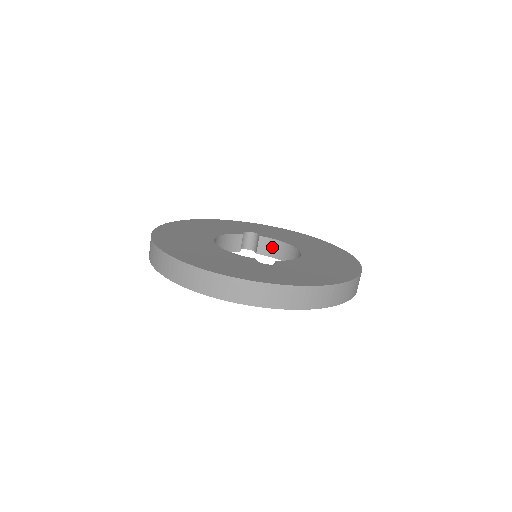
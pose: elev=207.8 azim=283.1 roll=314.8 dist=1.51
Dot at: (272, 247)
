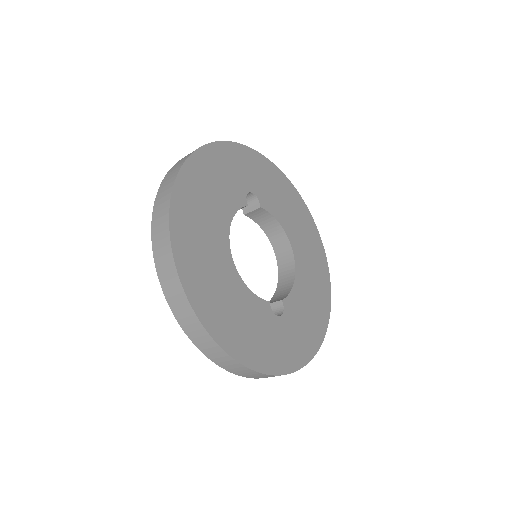
Dot at: (264, 218)
